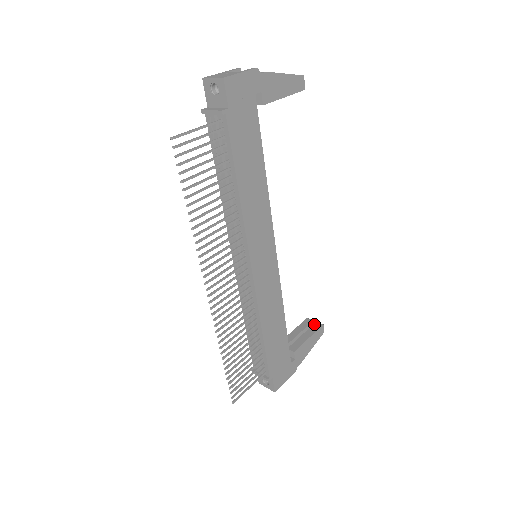
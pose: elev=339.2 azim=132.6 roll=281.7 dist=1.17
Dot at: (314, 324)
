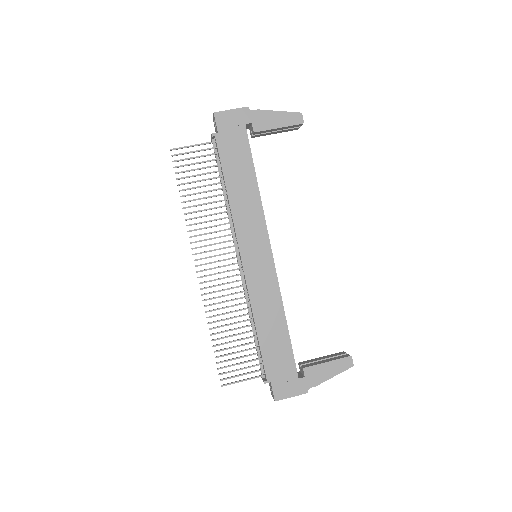
Dot at: (343, 355)
